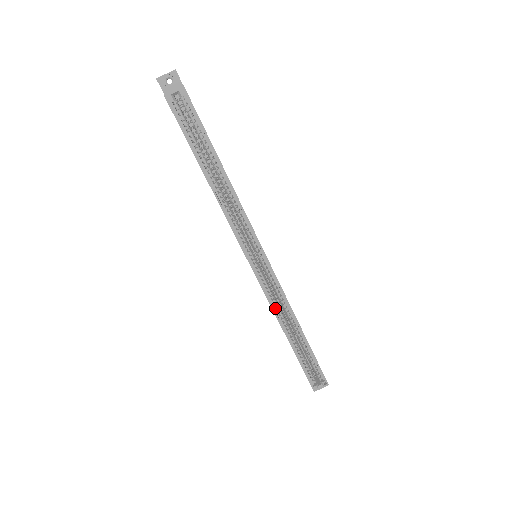
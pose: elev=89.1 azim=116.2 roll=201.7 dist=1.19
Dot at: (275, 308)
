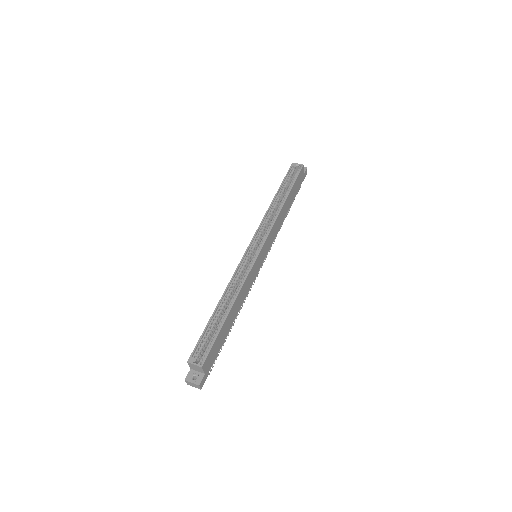
Dot at: (233, 281)
